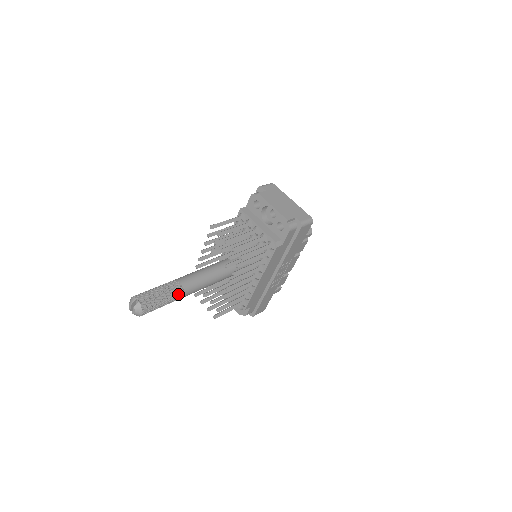
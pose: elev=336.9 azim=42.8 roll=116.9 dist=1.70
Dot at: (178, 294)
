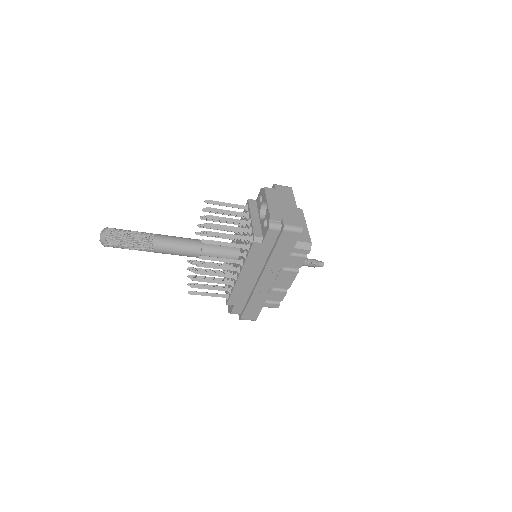
Dot at: (146, 244)
